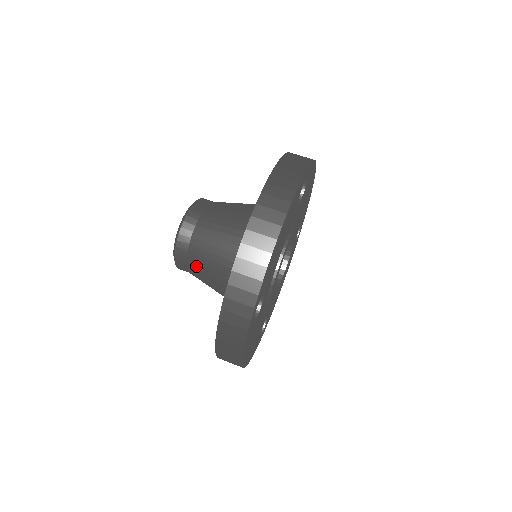
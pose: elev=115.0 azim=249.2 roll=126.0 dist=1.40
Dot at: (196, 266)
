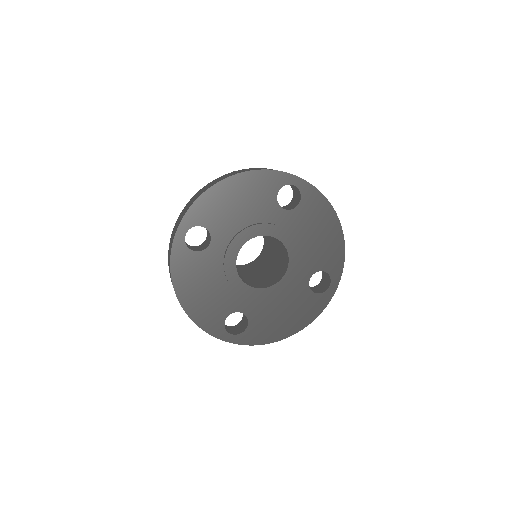
Dot at: occluded
